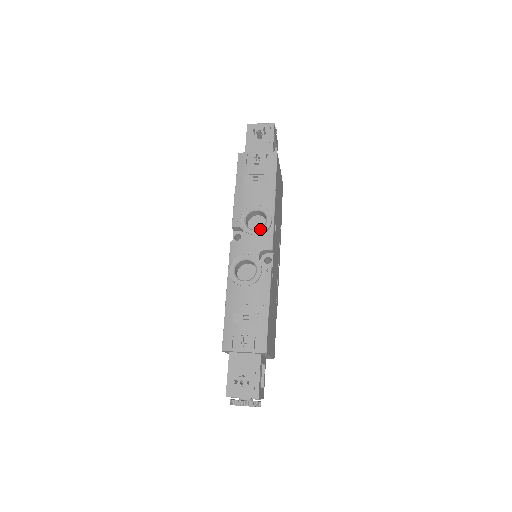
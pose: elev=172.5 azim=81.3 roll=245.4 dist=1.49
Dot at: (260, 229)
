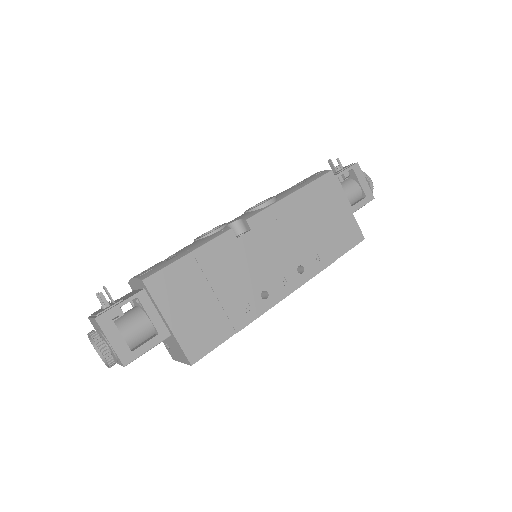
Dot at: (254, 207)
